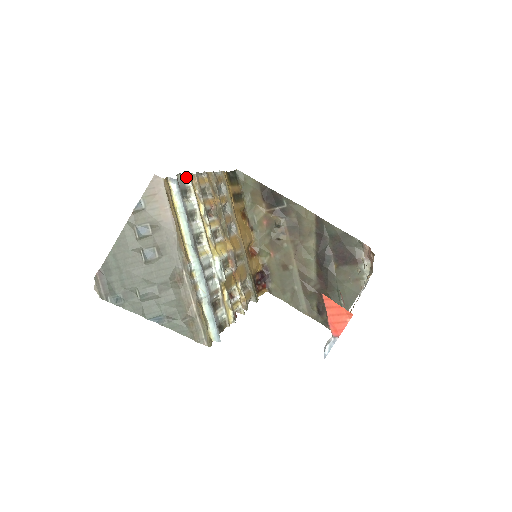
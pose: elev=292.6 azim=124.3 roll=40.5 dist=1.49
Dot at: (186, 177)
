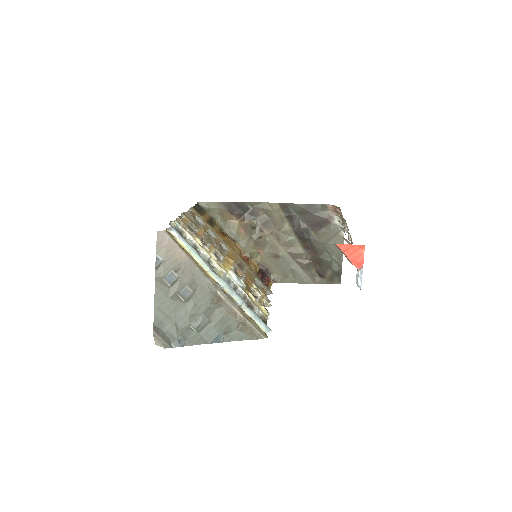
Dot at: (175, 223)
